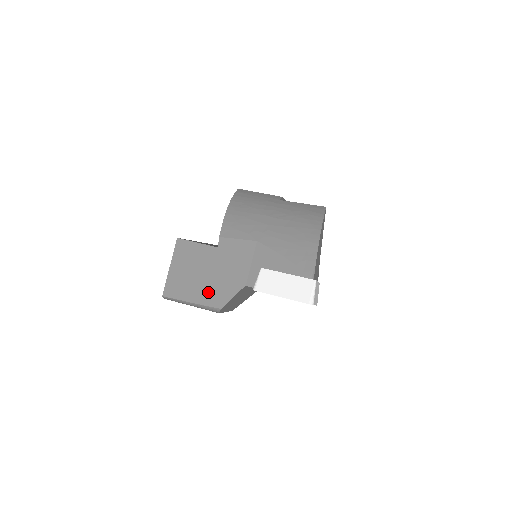
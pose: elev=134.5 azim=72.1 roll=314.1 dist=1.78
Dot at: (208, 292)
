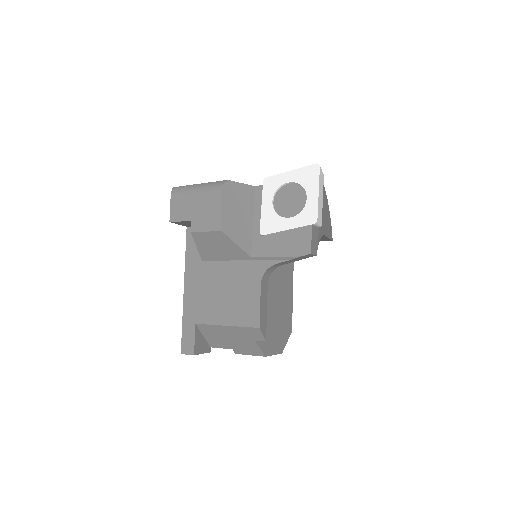
Dot at: occluded
